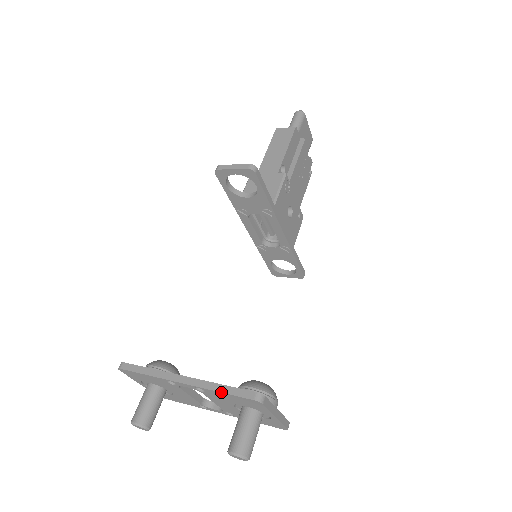
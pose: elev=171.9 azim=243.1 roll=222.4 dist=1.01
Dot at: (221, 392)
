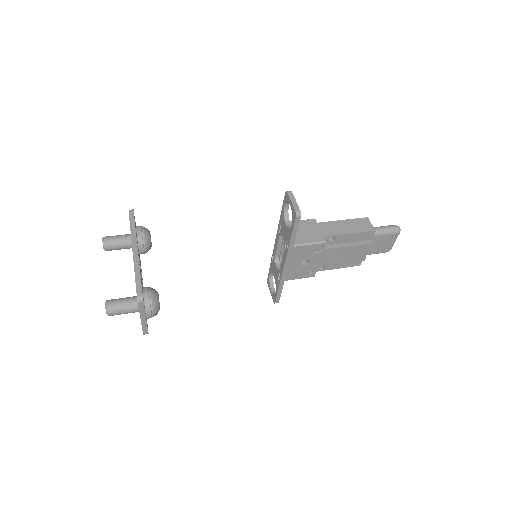
Dot at: (135, 275)
